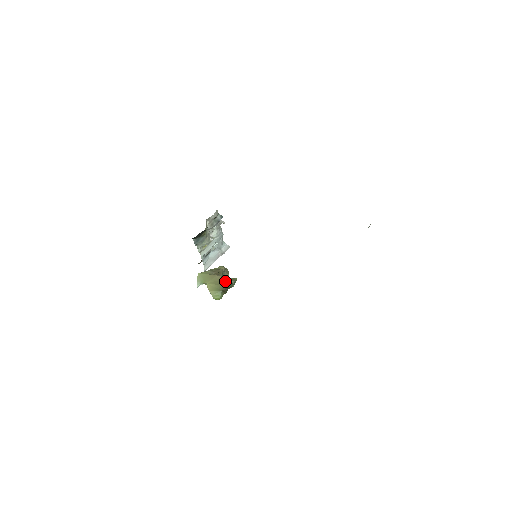
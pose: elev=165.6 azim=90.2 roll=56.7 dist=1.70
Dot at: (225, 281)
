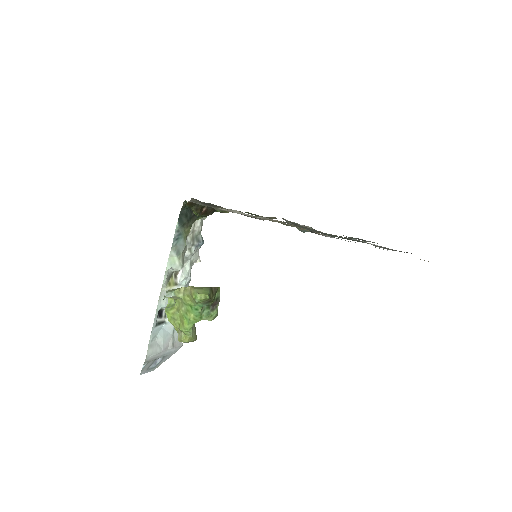
Dot at: occluded
